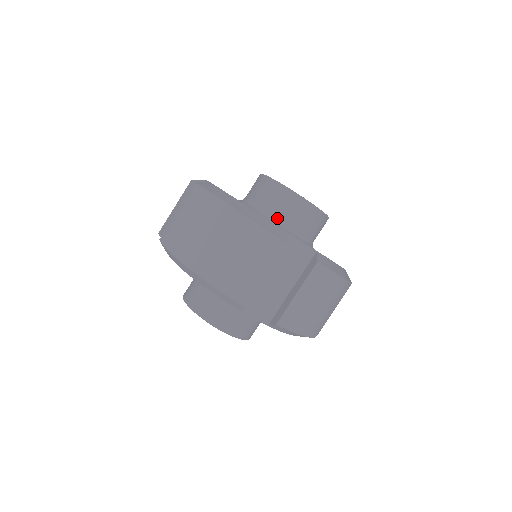
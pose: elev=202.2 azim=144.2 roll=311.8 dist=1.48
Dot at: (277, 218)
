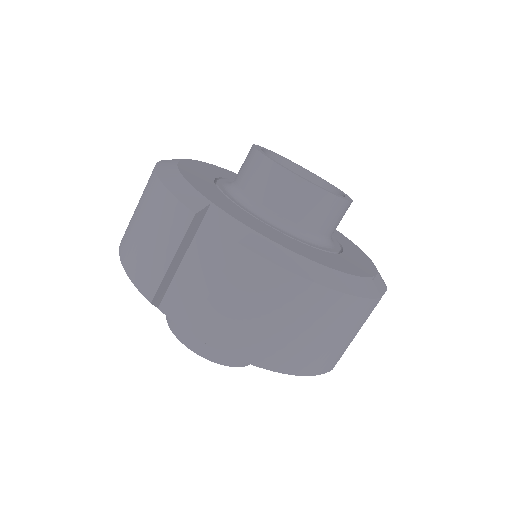
Dot at: (245, 195)
